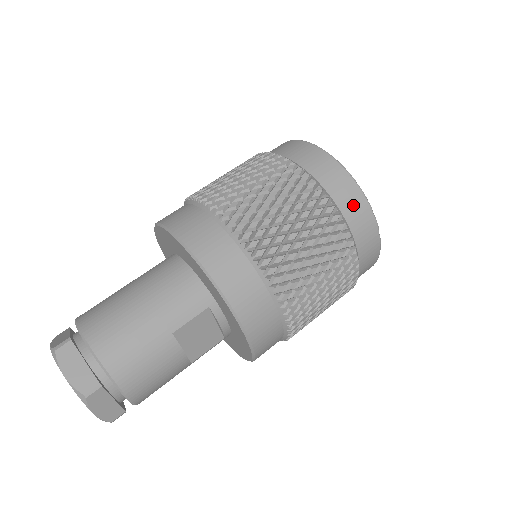
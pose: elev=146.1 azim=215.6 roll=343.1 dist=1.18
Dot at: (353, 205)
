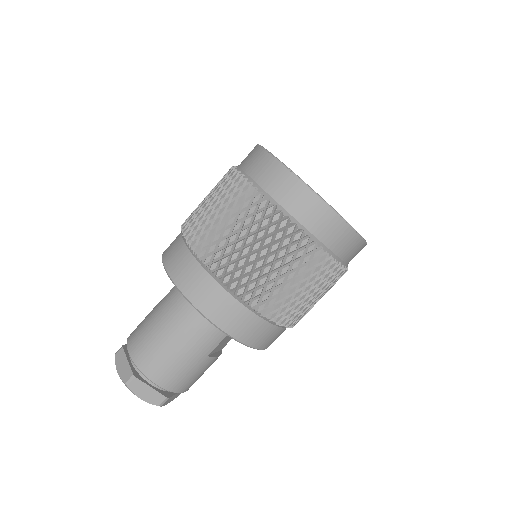
Dot at: (343, 242)
